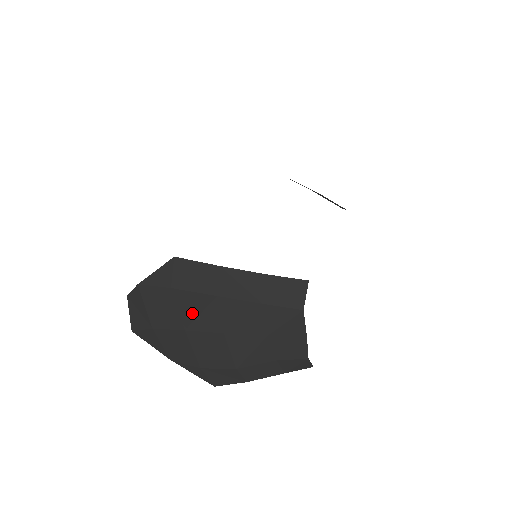
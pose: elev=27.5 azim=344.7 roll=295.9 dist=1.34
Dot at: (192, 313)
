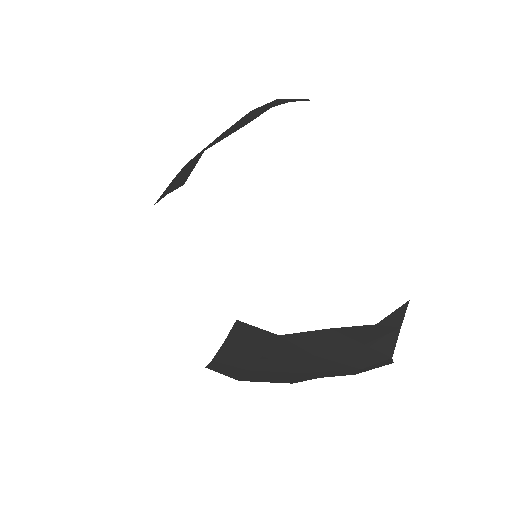
Dot at: (272, 377)
